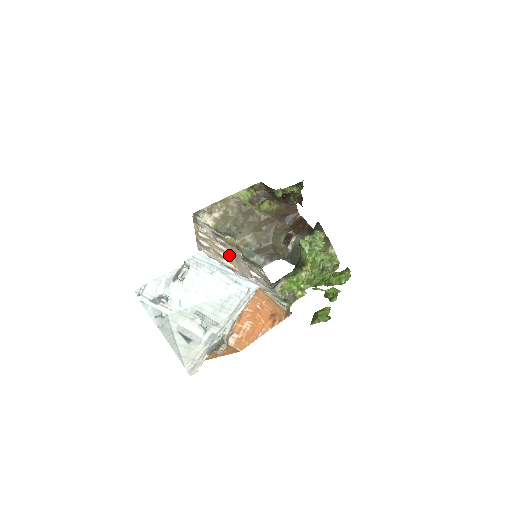
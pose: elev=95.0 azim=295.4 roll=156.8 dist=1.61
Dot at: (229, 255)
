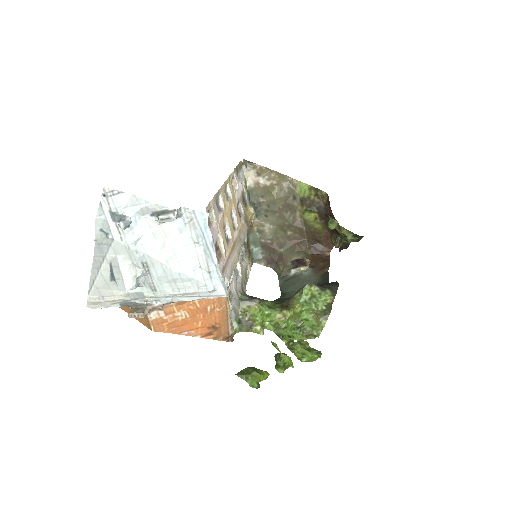
Dot at: (233, 233)
